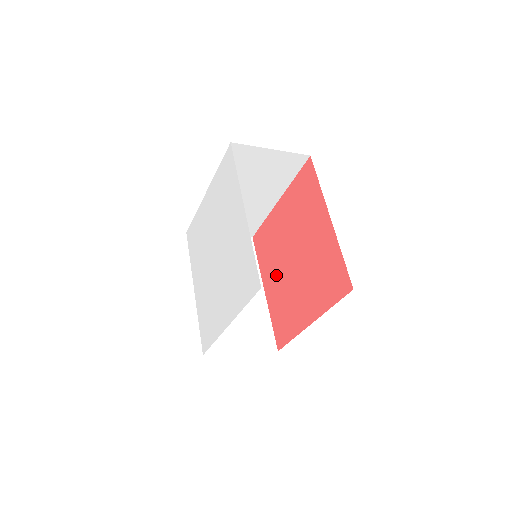
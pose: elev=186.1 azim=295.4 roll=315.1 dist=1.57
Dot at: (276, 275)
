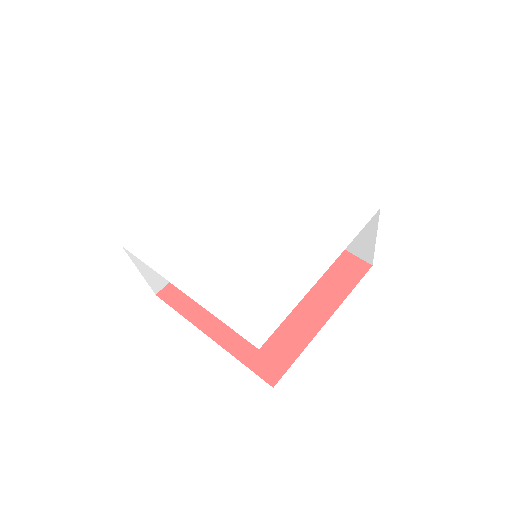
Dot at: occluded
